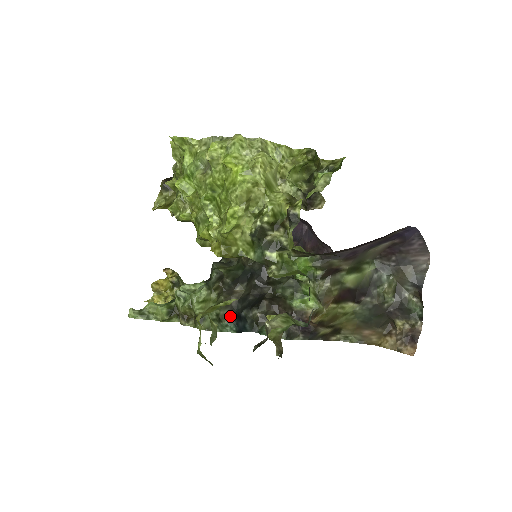
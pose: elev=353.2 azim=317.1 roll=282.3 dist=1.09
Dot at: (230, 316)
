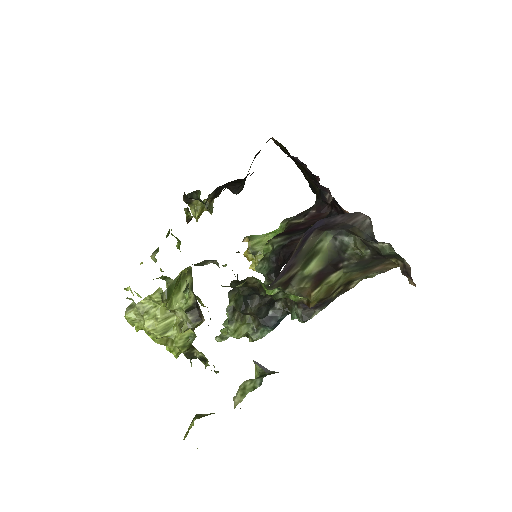
Dot at: (261, 325)
